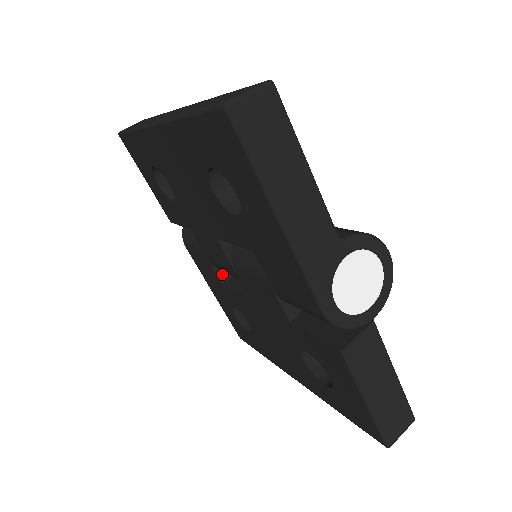
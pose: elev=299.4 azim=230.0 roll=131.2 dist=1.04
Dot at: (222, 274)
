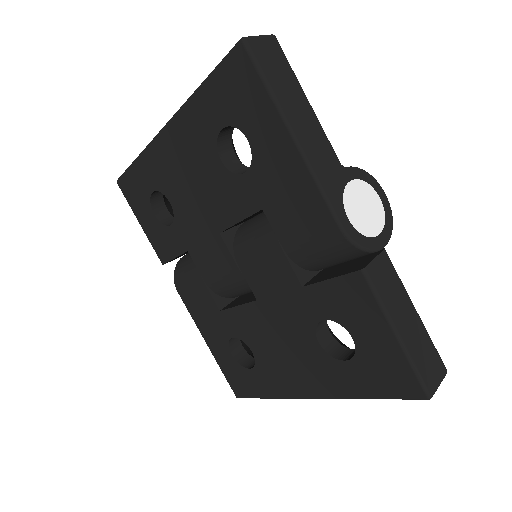
Dot at: (219, 300)
